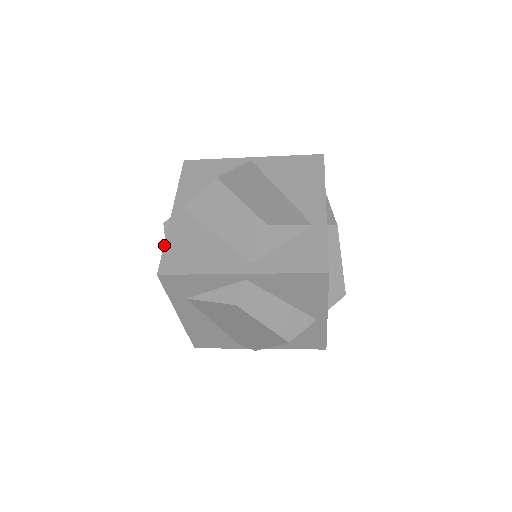
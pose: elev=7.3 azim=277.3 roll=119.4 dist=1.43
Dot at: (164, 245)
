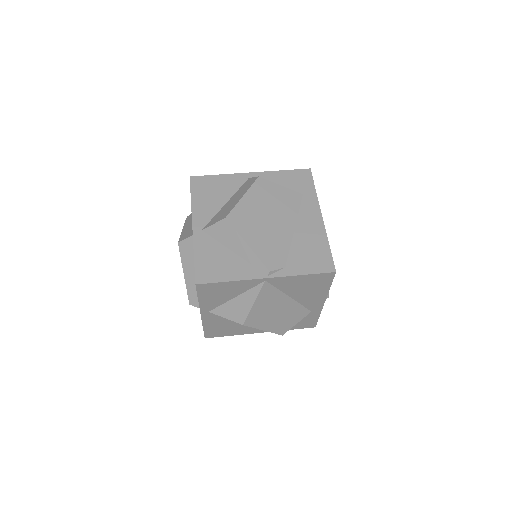
Dot at: (203, 329)
